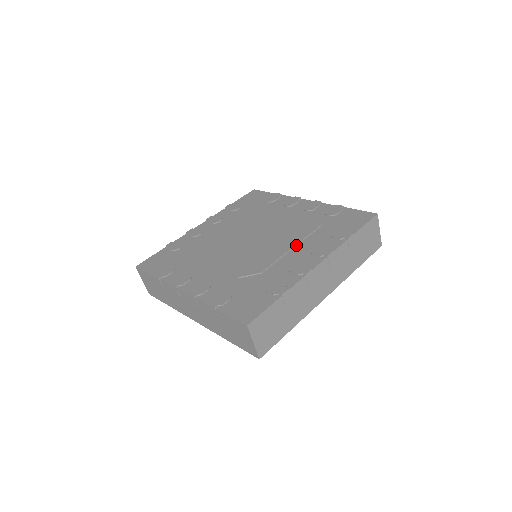
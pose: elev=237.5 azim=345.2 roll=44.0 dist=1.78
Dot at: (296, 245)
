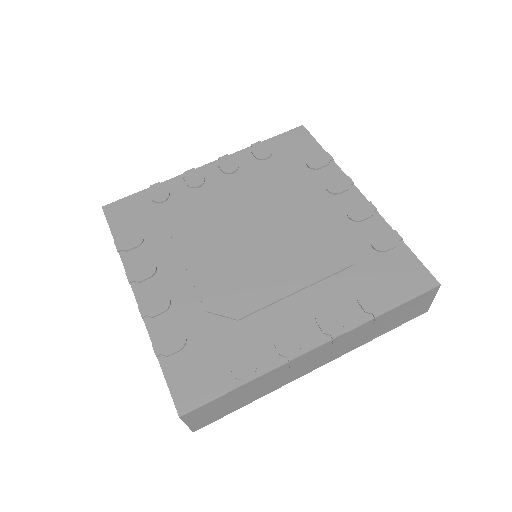
Dot at: (304, 288)
